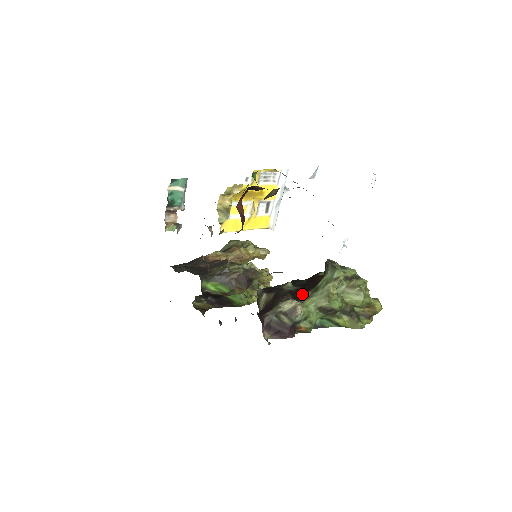
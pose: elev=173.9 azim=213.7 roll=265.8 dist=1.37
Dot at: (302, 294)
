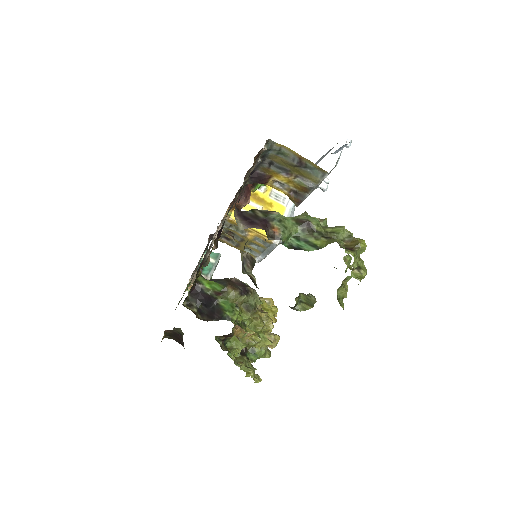
Dot at: occluded
